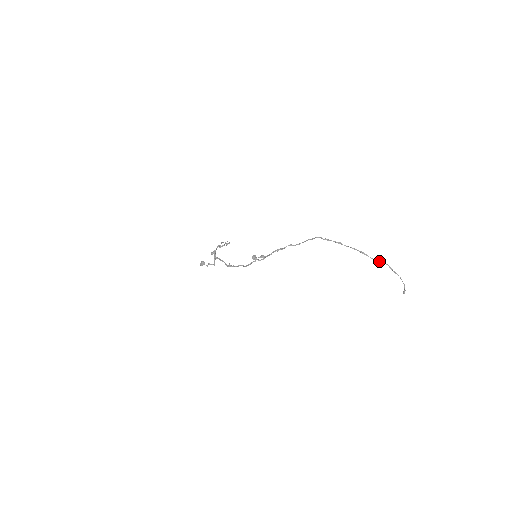
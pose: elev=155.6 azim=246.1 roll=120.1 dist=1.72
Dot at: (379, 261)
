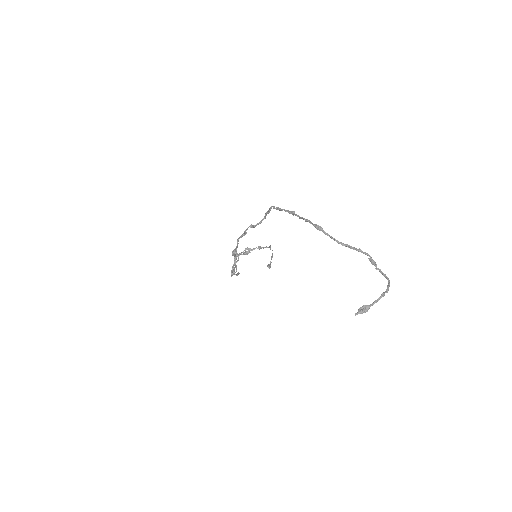
Dot at: (349, 245)
